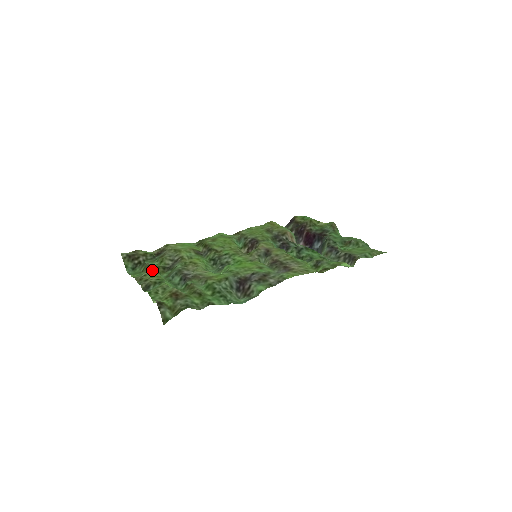
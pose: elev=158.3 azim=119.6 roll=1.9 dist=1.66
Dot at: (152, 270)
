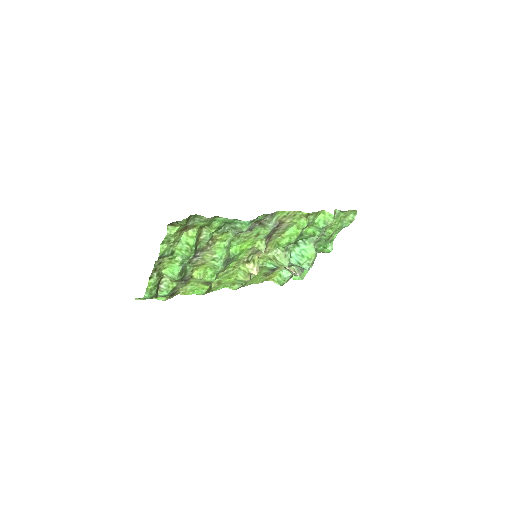
Dot at: (165, 269)
